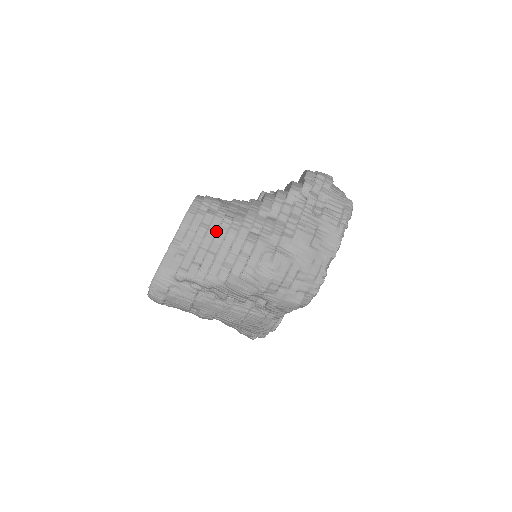
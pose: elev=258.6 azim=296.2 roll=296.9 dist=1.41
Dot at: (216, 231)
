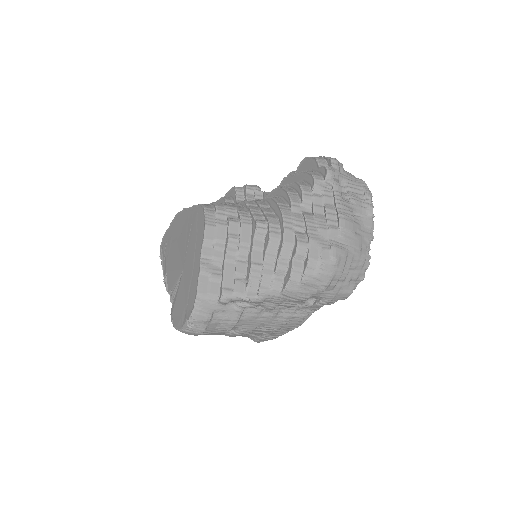
Dot at: (249, 239)
